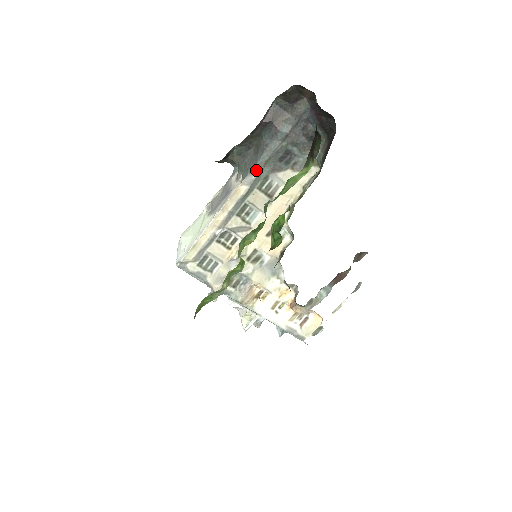
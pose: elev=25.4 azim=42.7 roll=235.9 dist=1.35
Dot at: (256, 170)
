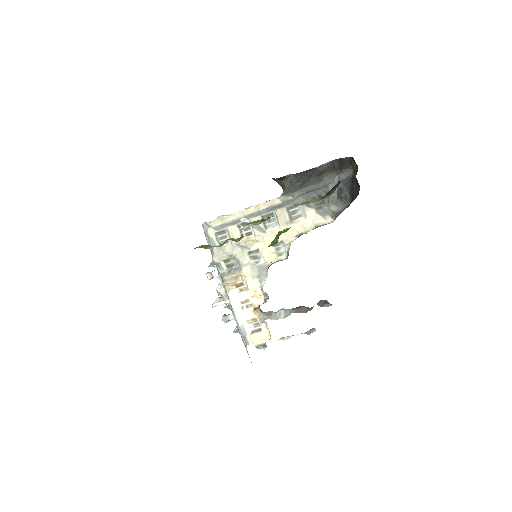
Dot at: (293, 195)
